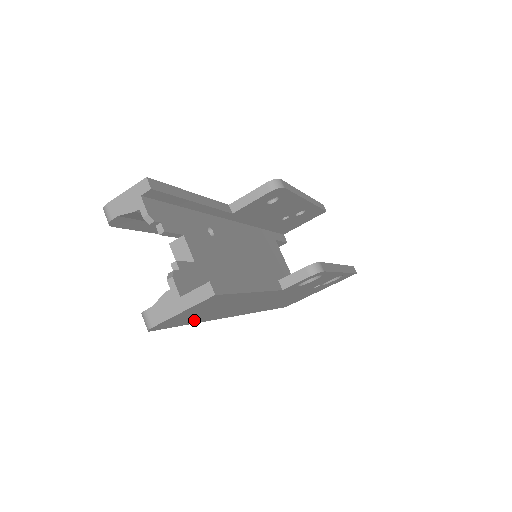
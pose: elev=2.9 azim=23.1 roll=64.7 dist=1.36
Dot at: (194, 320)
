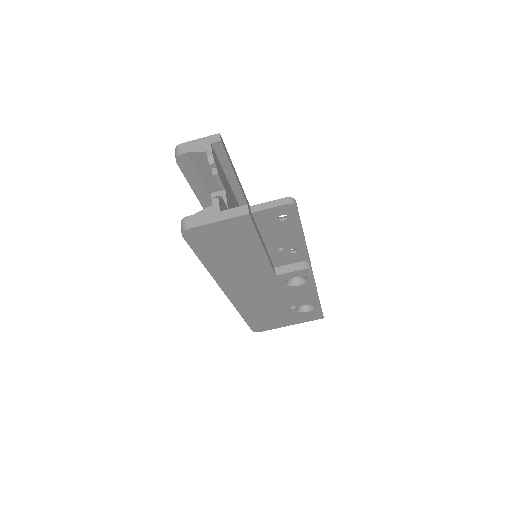
Dot at: (208, 257)
